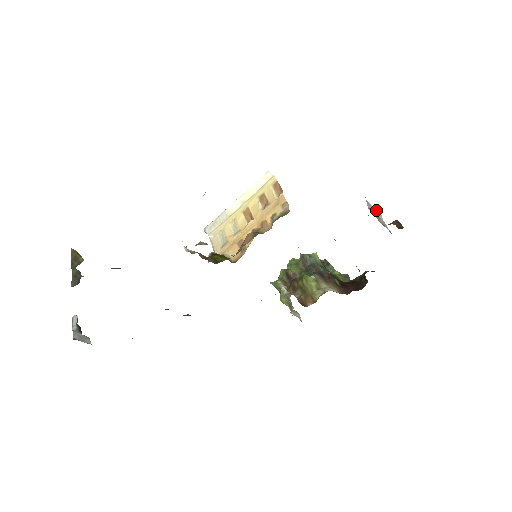
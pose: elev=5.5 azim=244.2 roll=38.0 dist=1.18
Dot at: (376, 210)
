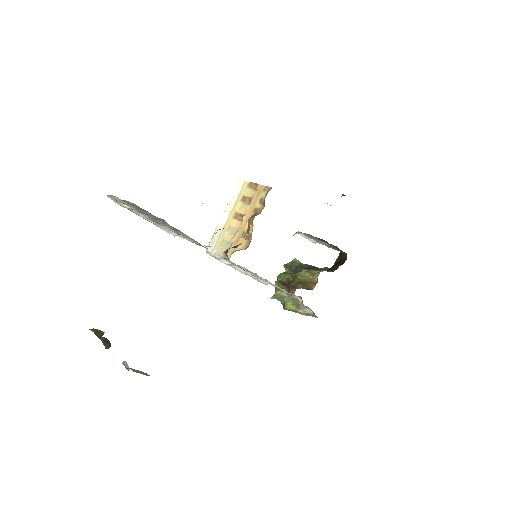
Dot at: occluded
